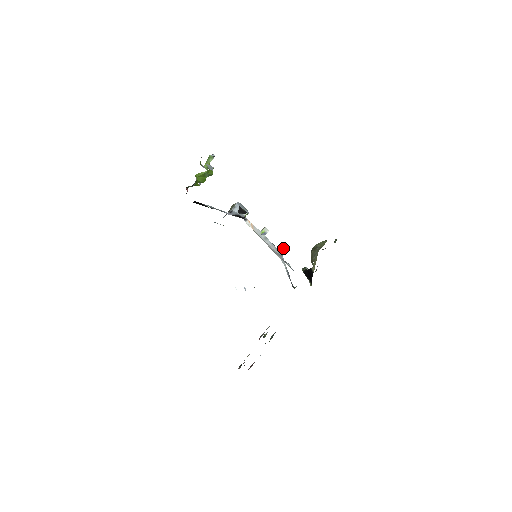
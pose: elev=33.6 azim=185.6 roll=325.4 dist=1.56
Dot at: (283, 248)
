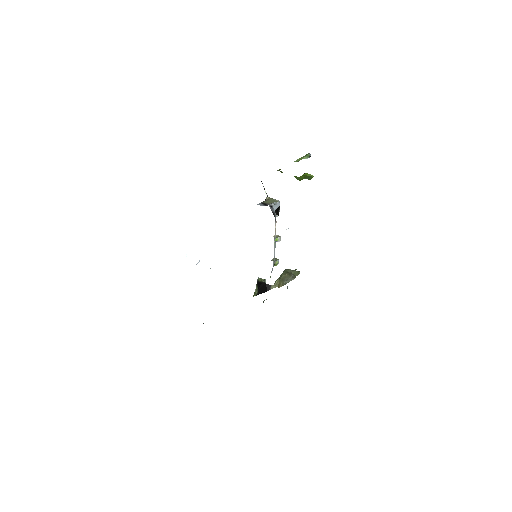
Dot at: (277, 262)
